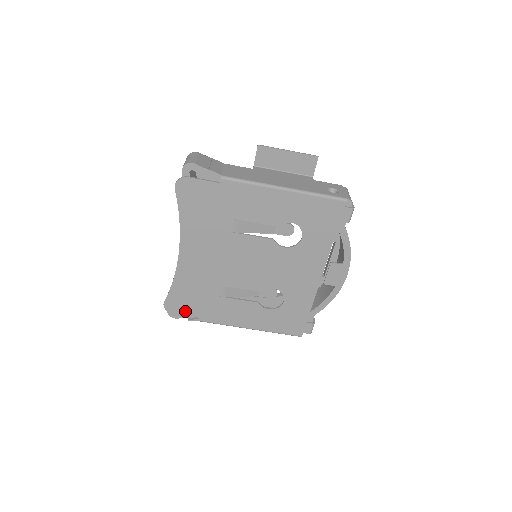
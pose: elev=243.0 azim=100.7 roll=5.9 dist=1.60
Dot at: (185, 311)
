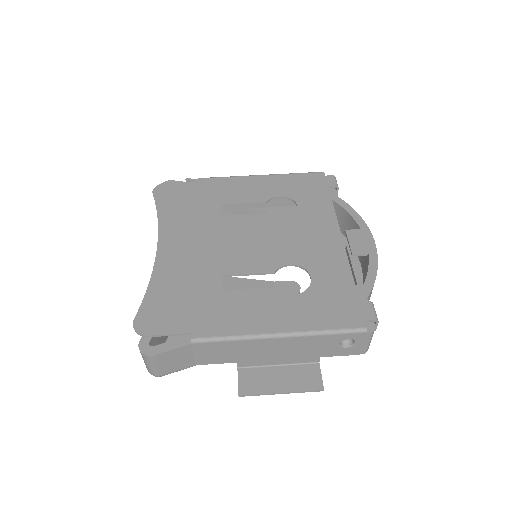
Dot at: (168, 327)
